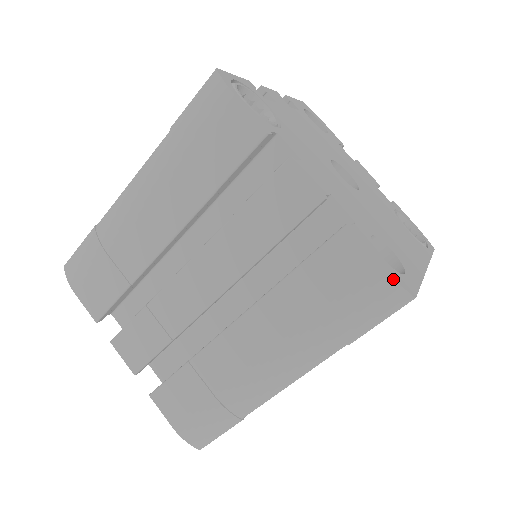
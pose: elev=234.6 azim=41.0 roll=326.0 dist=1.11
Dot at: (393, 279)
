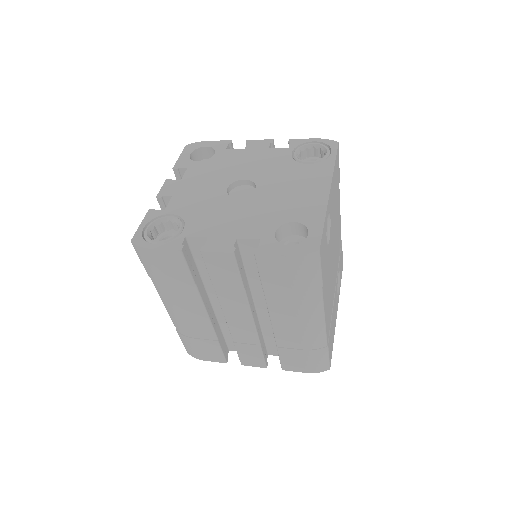
Dot at: (299, 256)
